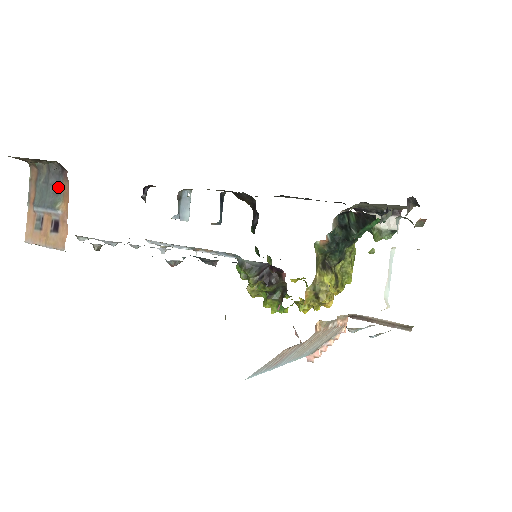
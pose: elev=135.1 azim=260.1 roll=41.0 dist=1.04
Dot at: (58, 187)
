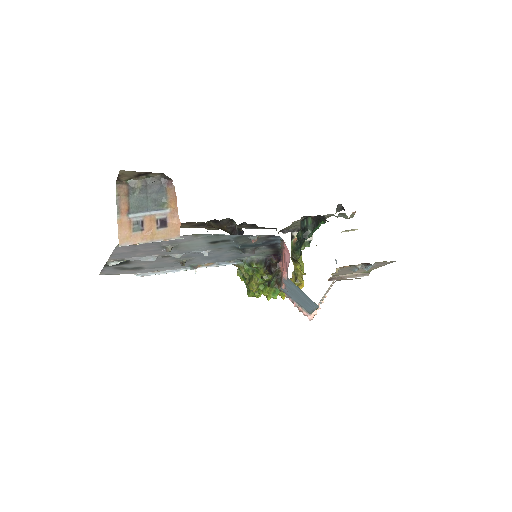
Dot at: (161, 193)
